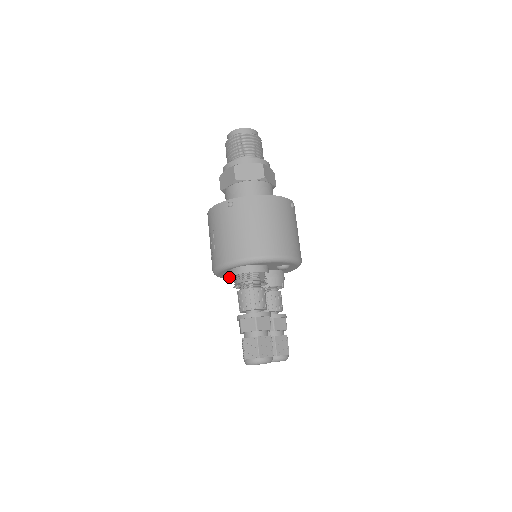
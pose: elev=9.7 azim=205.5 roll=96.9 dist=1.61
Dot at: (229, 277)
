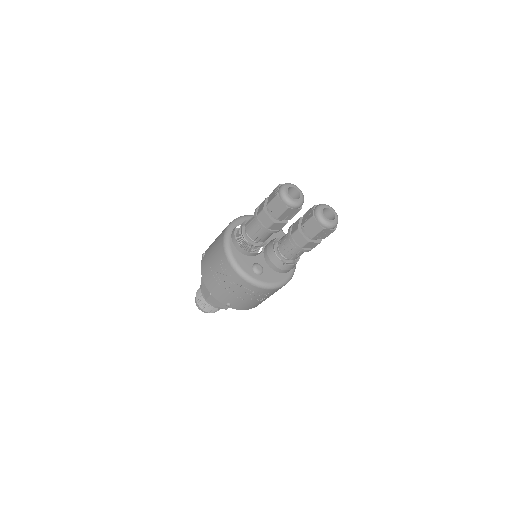
Dot at: (253, 268)
